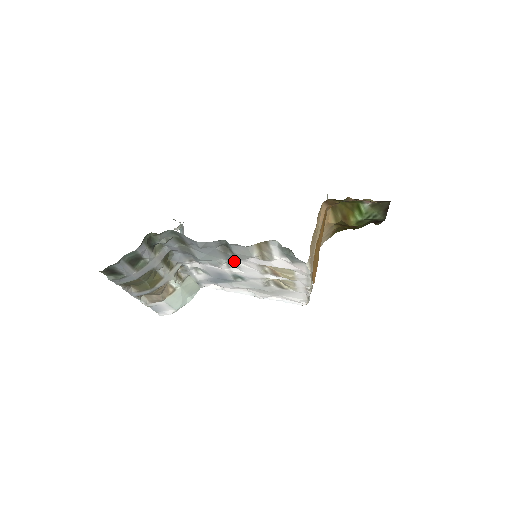
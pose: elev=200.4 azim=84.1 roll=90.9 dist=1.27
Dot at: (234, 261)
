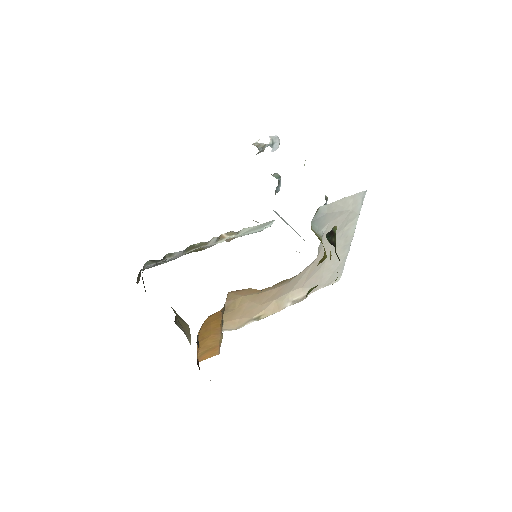
Dot at: occluded
